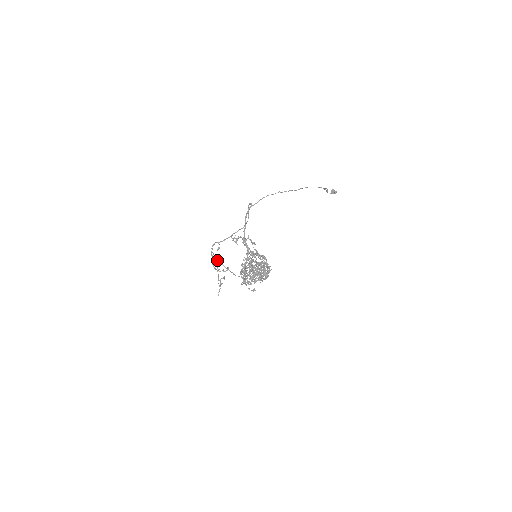
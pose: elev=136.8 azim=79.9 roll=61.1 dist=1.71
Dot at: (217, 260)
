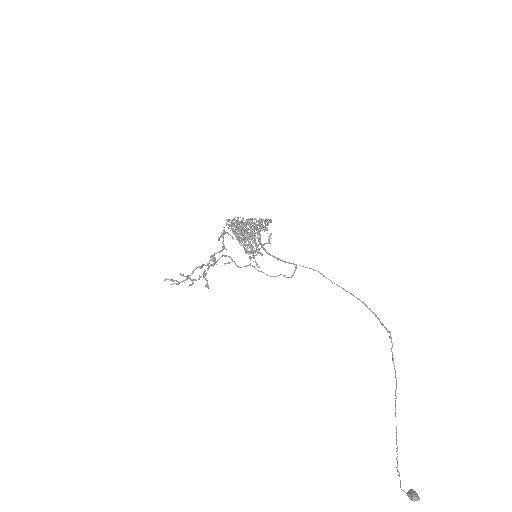
Dot at: occluded
